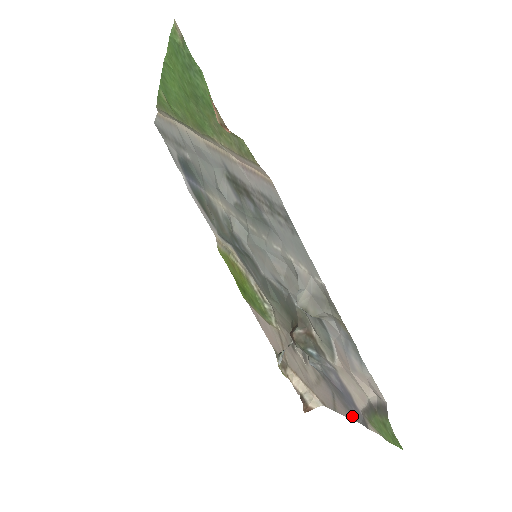
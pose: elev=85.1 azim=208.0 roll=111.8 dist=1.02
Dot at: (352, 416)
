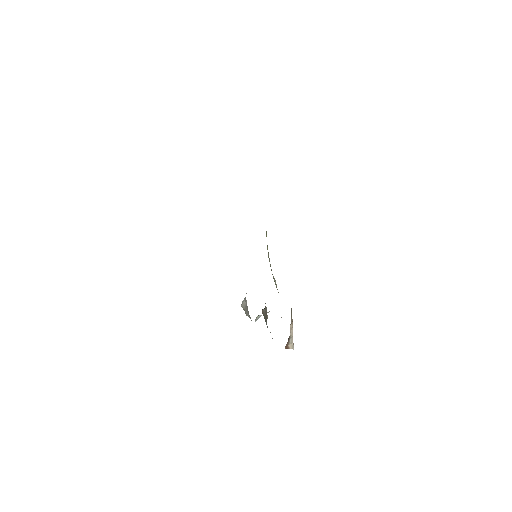
Dot at: occluded
